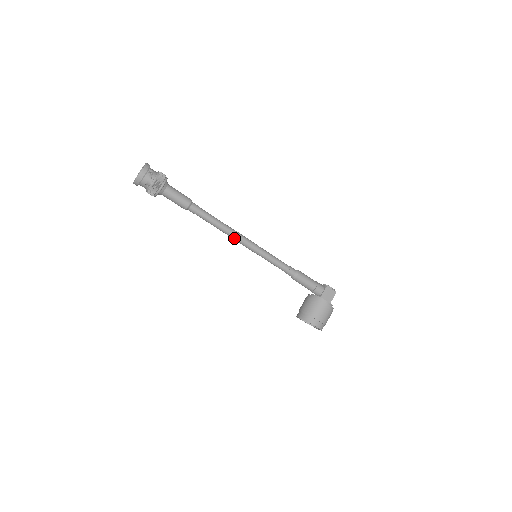
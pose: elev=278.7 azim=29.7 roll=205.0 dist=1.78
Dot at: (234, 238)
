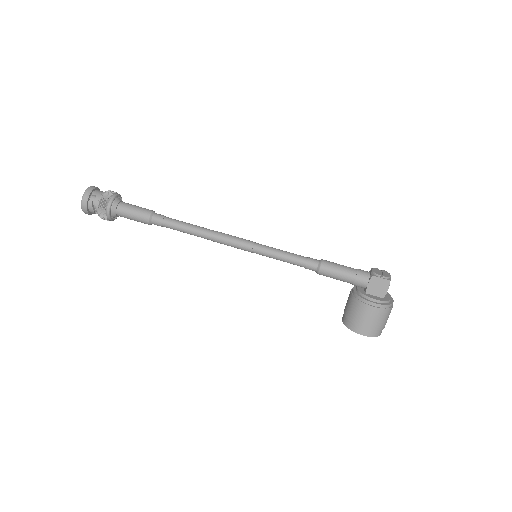
Dot at: (218, 242)
